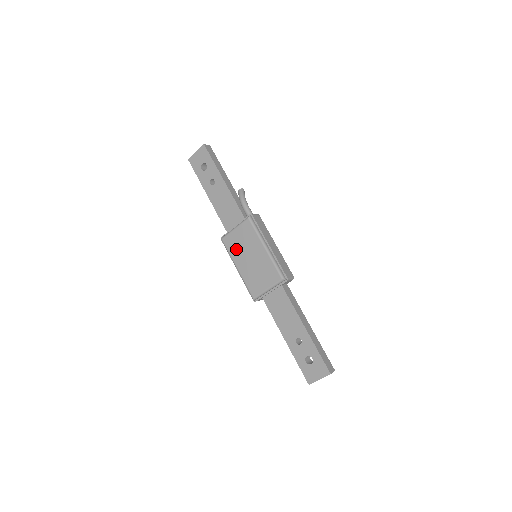
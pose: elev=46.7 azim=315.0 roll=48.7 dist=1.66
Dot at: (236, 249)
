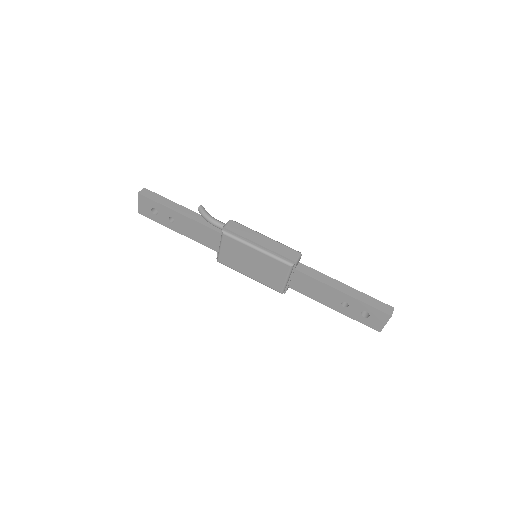
Dot at: (235, 263)
